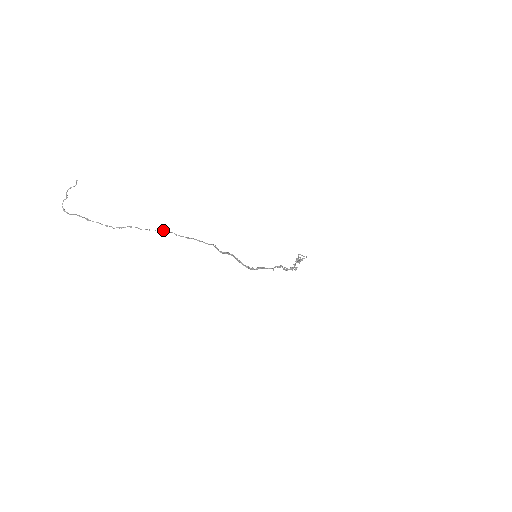
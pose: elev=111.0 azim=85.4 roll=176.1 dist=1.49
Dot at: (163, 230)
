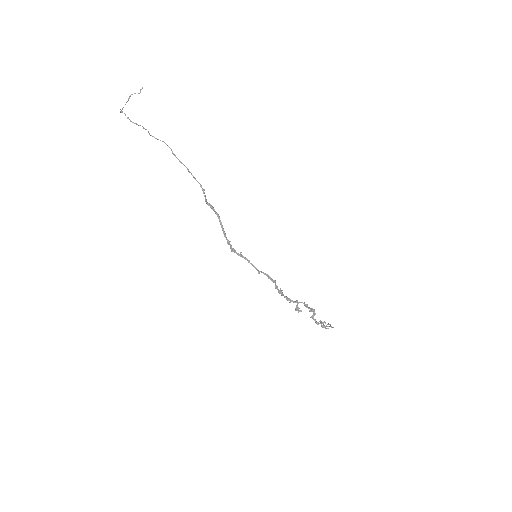
Dot at: occluded
